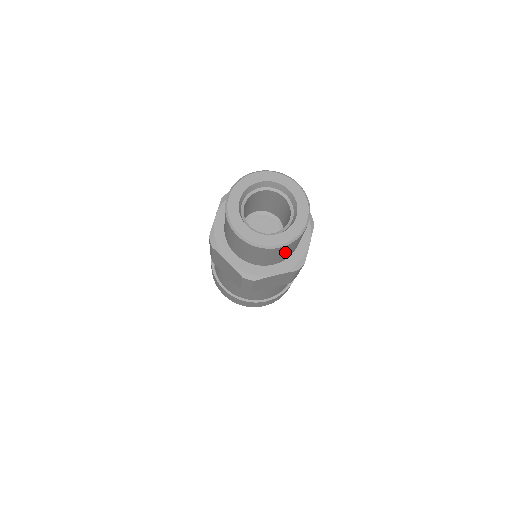
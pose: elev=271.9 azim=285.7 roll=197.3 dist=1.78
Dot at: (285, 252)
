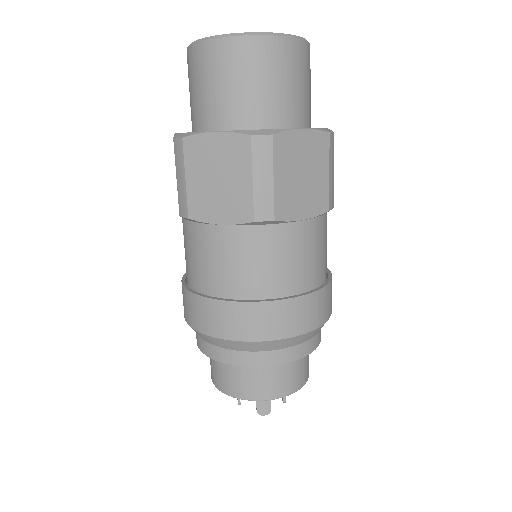
Dot at: (298, 79)
